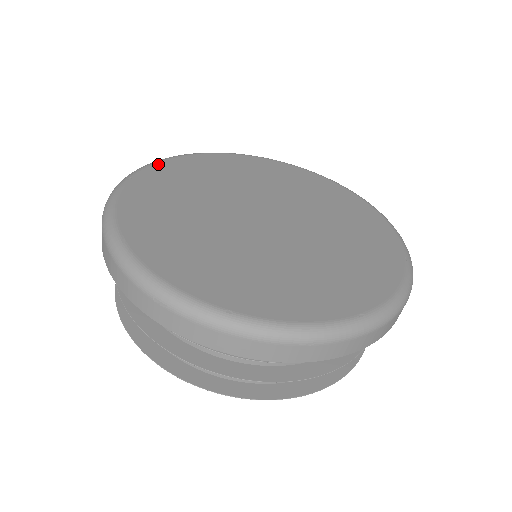
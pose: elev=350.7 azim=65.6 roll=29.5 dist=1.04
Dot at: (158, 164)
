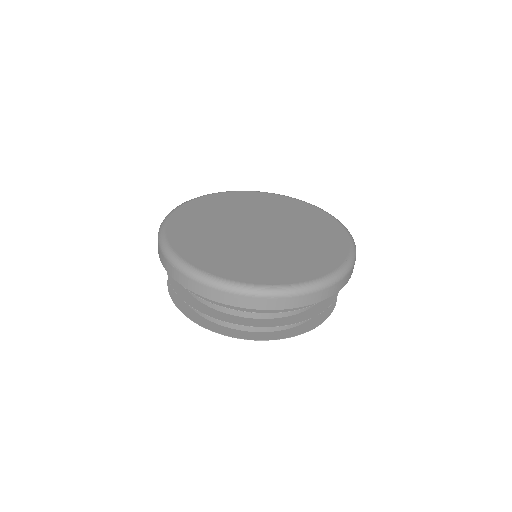
Dot at: (203, 197)
